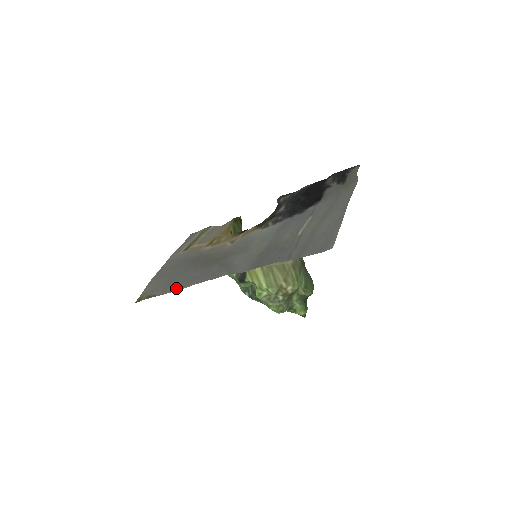
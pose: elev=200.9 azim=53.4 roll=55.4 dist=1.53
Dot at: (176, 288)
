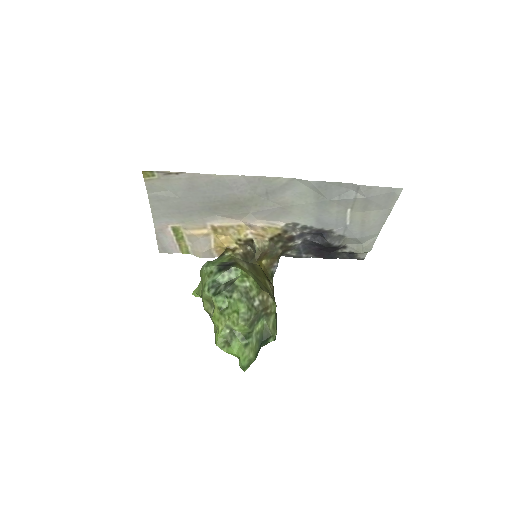
Dot at: (213, 177)
